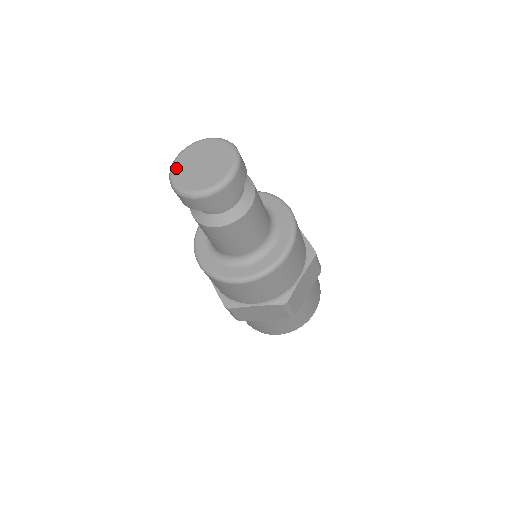
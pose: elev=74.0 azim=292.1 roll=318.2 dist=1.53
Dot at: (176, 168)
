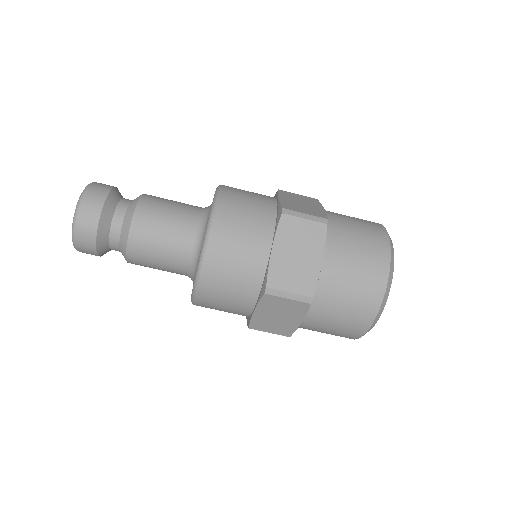
Dot at: occluded
